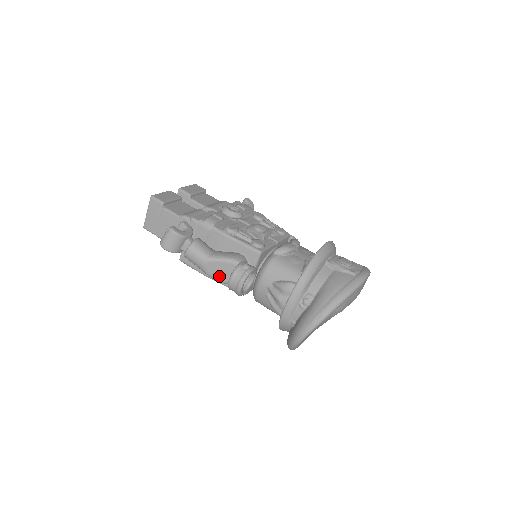
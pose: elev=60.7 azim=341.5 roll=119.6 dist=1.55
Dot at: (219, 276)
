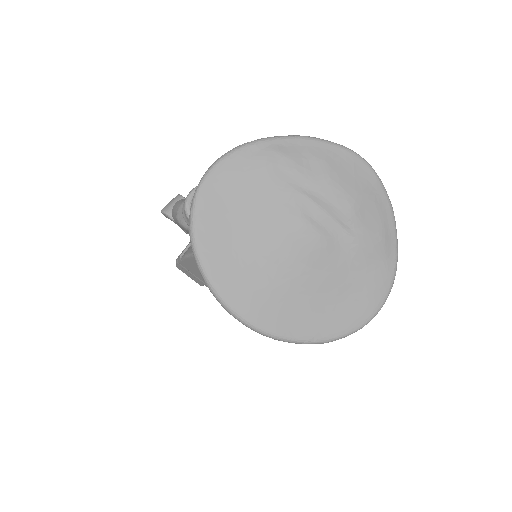
Dot at: occluded
